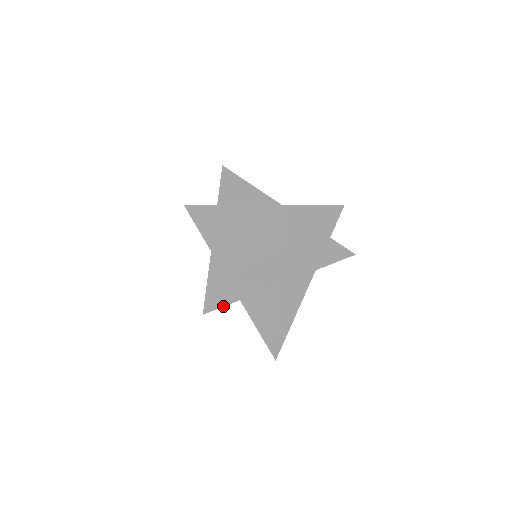
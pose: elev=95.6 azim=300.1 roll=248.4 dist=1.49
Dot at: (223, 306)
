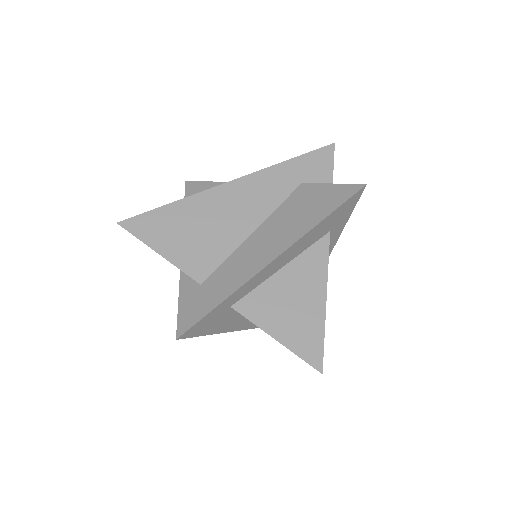
Dot at: (200, 319)
